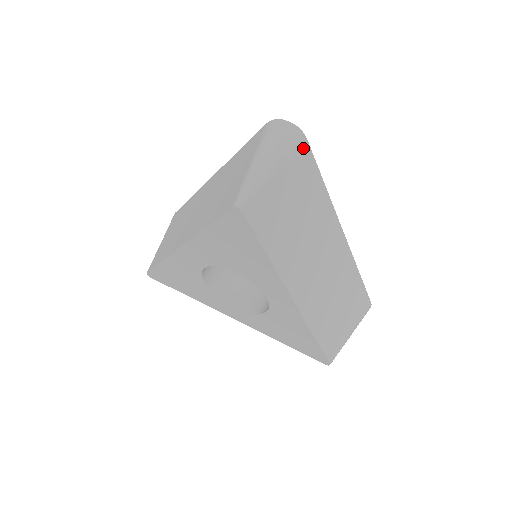
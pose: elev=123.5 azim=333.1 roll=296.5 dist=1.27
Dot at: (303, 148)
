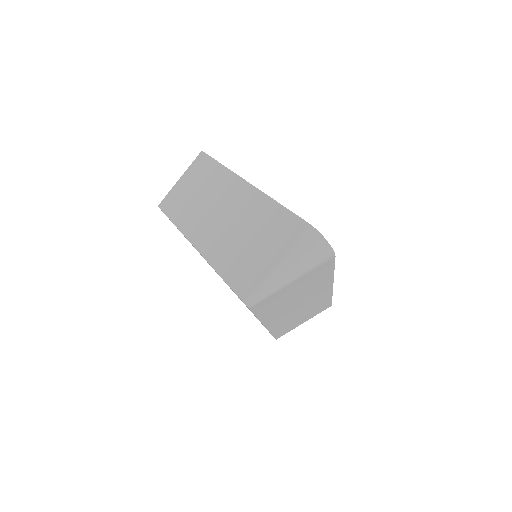
Dot at: (328, 261)
